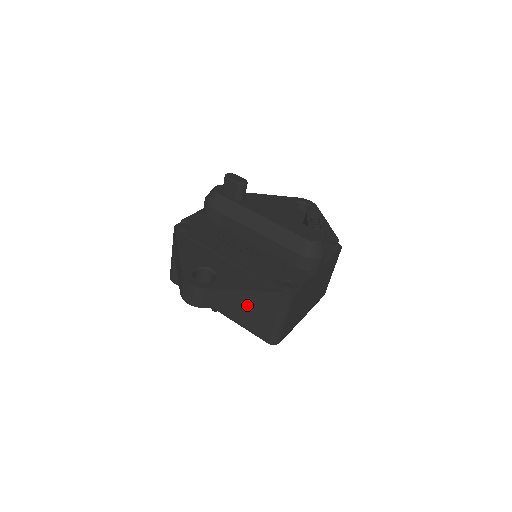
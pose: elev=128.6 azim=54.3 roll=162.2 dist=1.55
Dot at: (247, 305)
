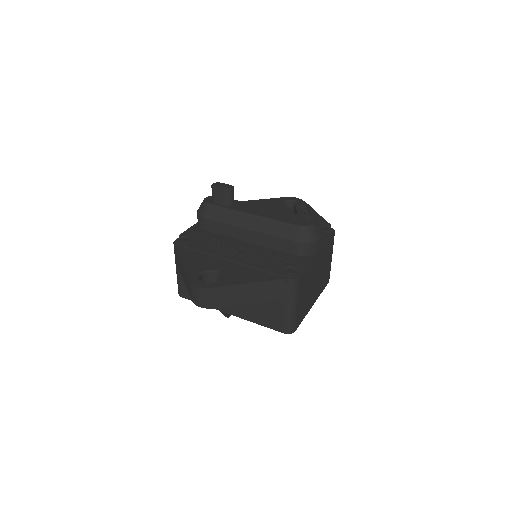
Dot at: (256, 297)
